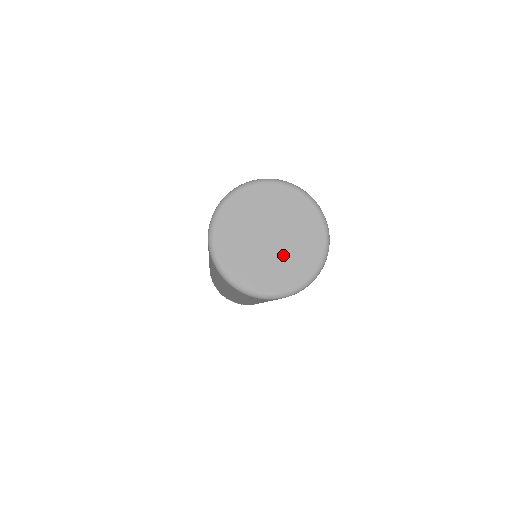
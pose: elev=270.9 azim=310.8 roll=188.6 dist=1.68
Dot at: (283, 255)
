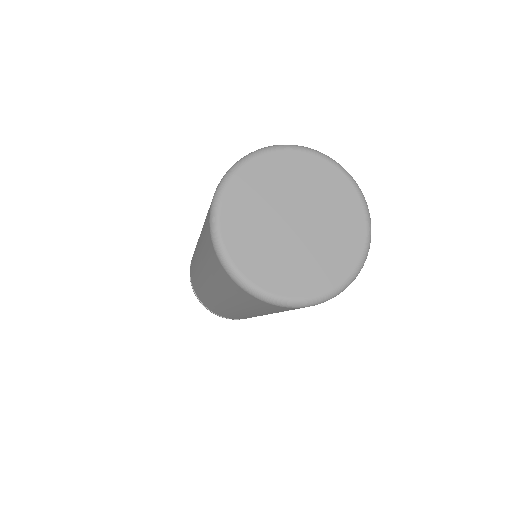
Dot at: (322, 235)
